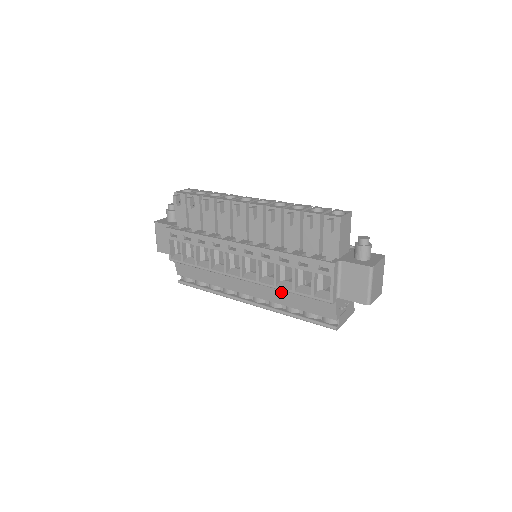
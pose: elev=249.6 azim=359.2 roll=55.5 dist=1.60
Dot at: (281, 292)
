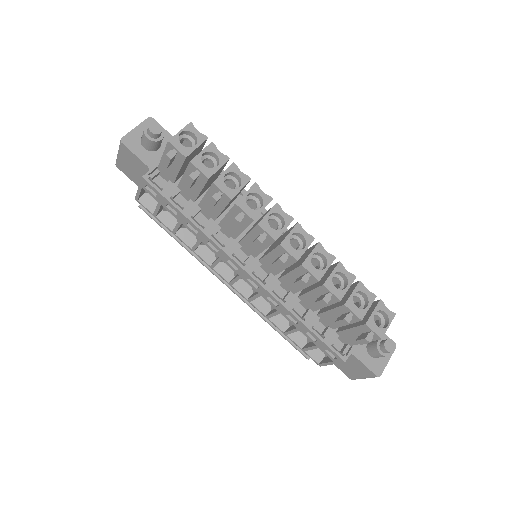
Dot at: occluded
